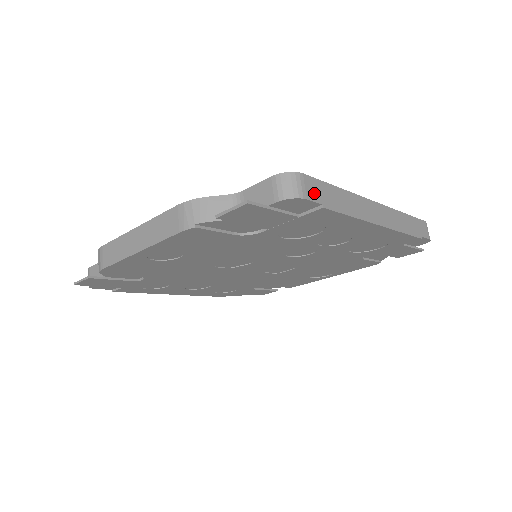
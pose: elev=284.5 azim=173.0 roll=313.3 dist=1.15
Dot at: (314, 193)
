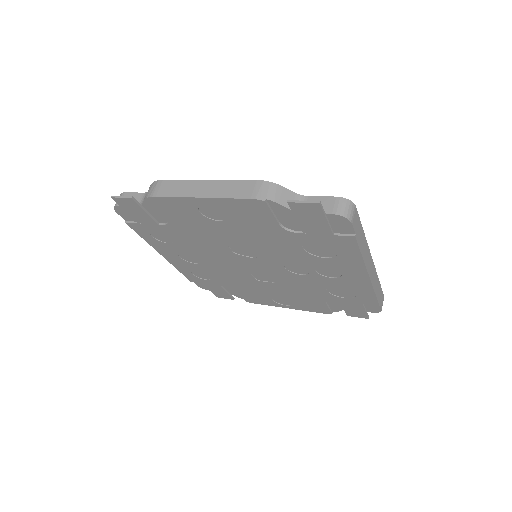
Dot at: (355, 223)
